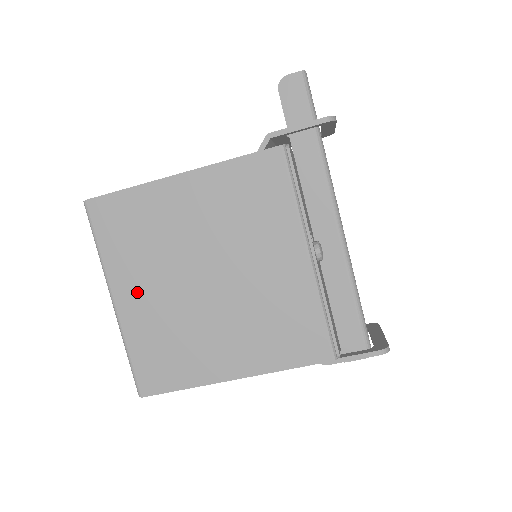
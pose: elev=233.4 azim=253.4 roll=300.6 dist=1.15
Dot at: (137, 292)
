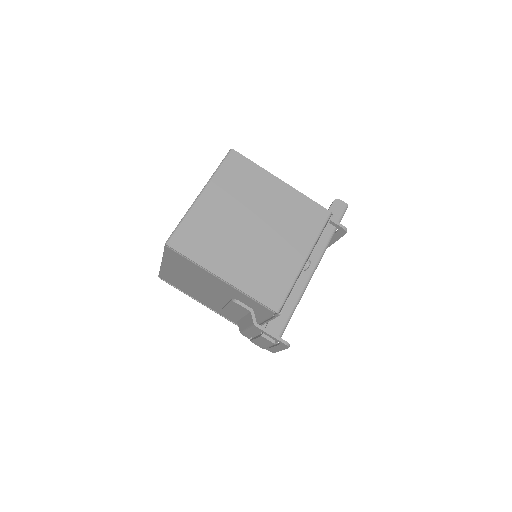
Dot at: (217, 202)
